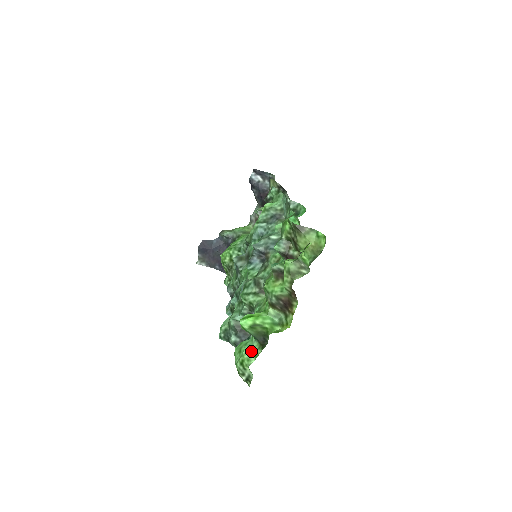
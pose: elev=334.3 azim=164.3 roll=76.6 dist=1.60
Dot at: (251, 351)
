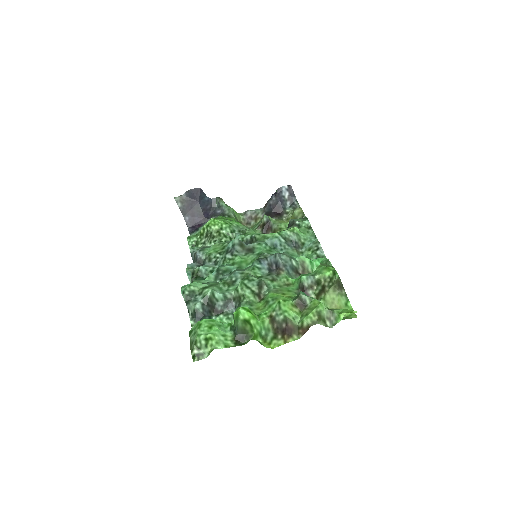
Dot at: (223, 337)
